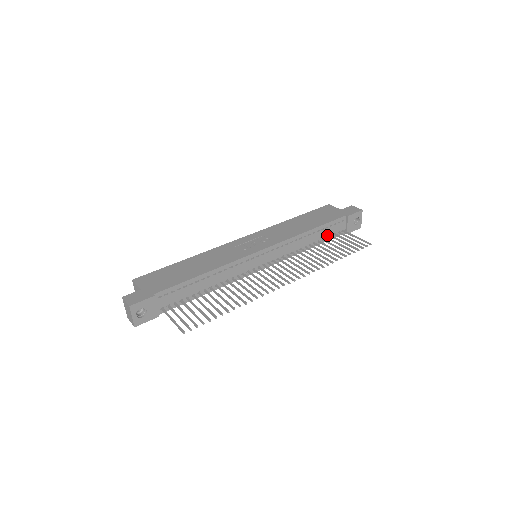
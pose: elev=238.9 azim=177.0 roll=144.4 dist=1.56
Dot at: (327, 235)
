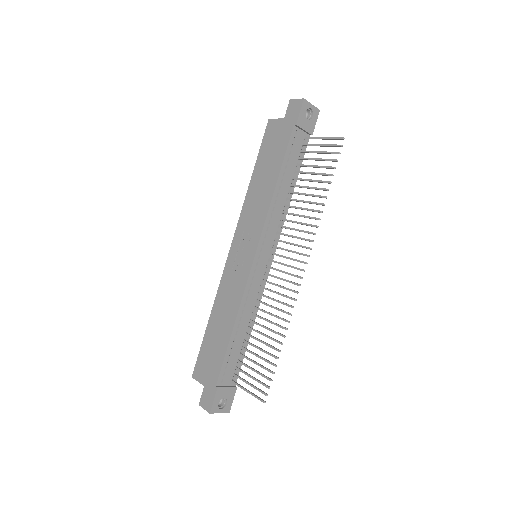
Dot at: (295, 163)
